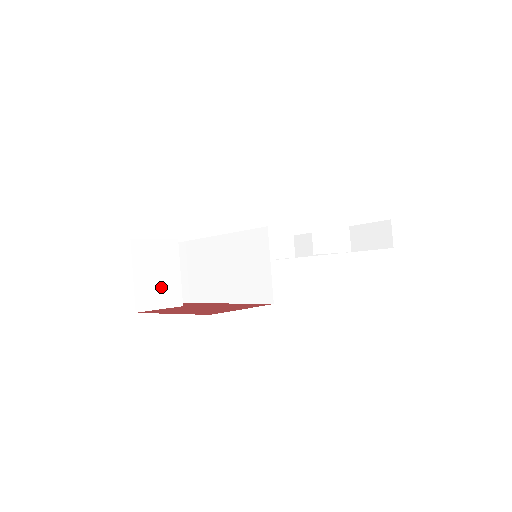
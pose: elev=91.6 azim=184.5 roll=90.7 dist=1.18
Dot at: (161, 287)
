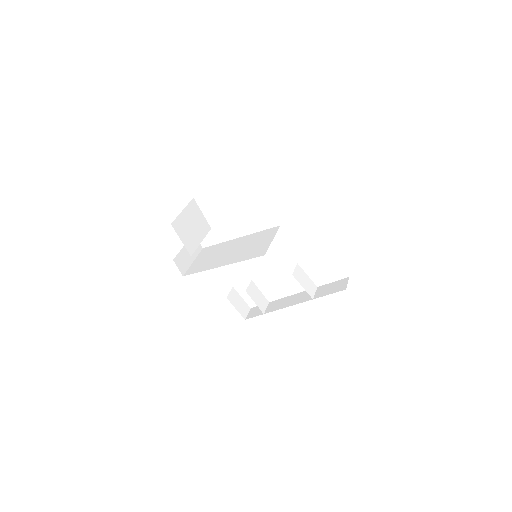
Dot at: (189, 233)
